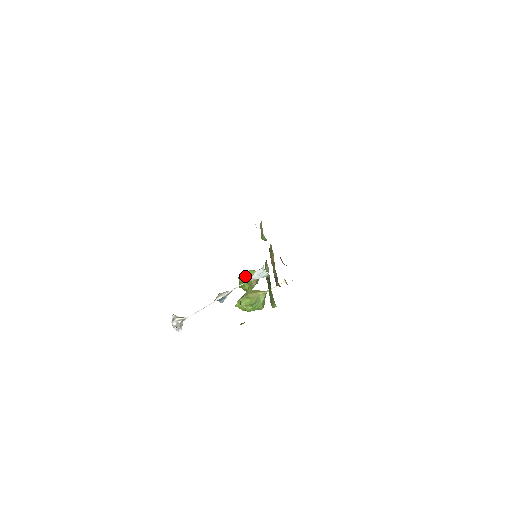
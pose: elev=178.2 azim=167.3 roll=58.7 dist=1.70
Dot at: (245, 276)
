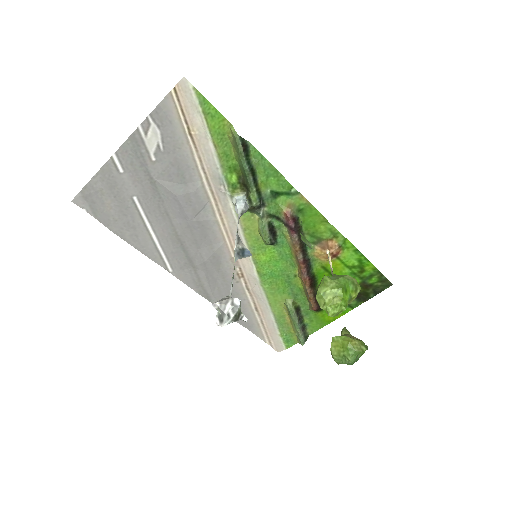
Dot at: occluded
